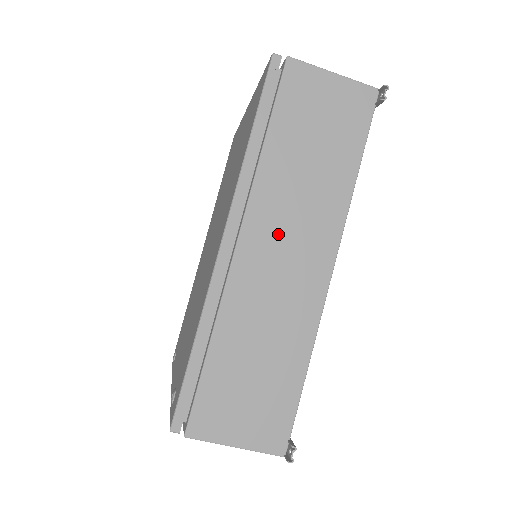
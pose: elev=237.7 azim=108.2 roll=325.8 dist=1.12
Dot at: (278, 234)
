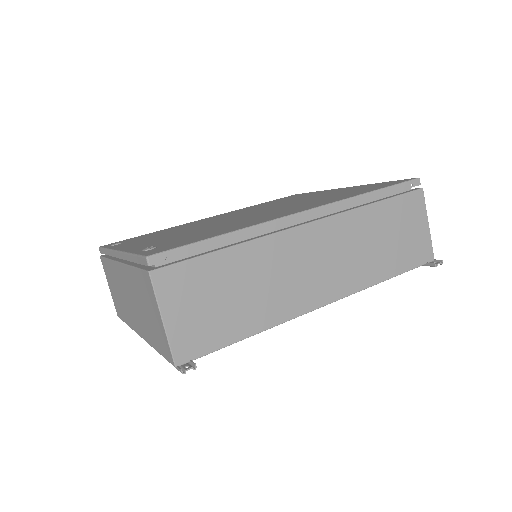
Dot at: (327, 250)
